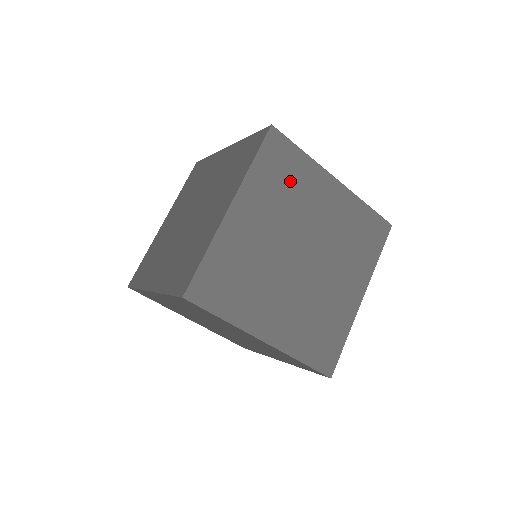
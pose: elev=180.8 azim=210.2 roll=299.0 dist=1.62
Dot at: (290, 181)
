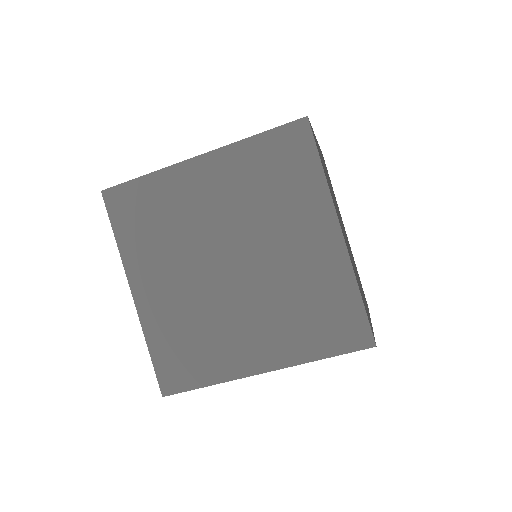
Dot at: (332, 188)
